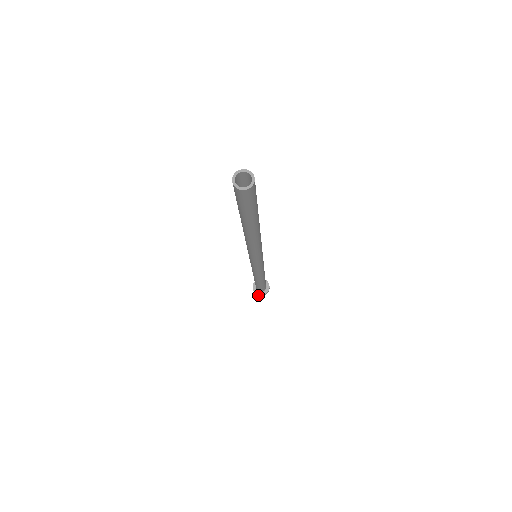
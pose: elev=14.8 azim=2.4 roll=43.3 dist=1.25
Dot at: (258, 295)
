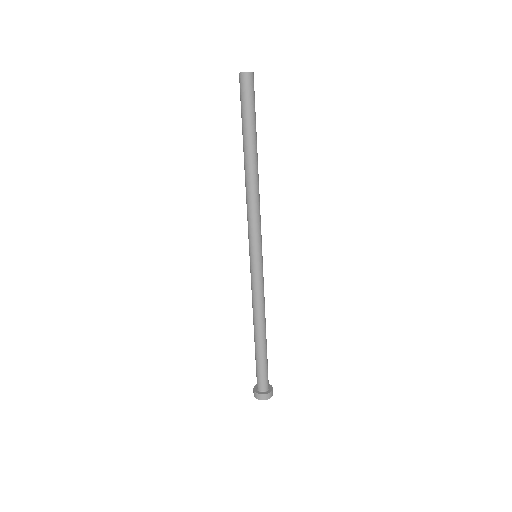
Dot at: (258, 398)
